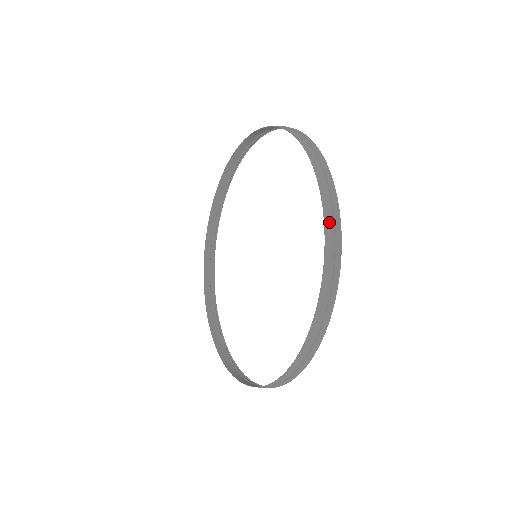
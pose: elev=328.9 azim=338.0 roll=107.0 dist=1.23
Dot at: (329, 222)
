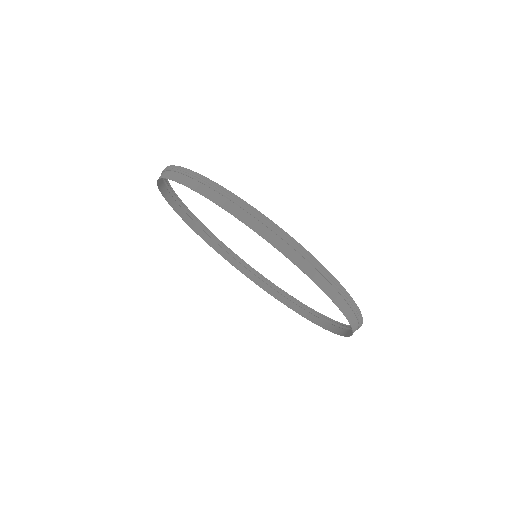
Dot at: (342, 304)
